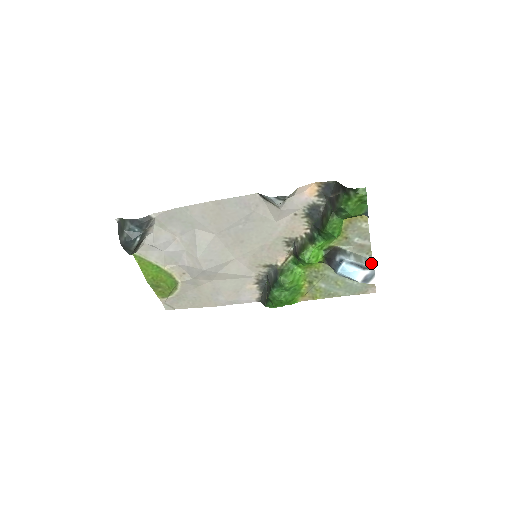
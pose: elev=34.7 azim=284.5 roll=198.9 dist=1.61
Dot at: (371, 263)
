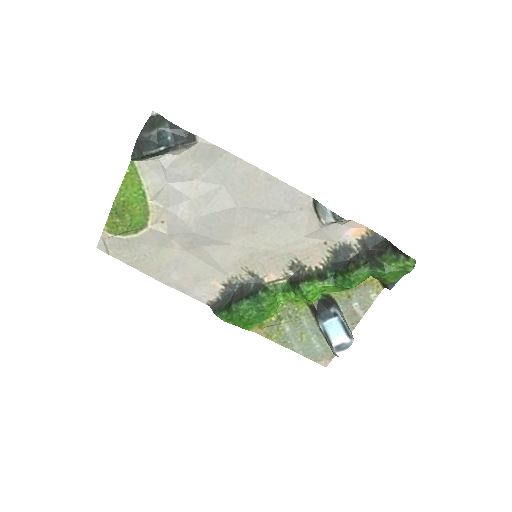
Dot at: (352, 335)
